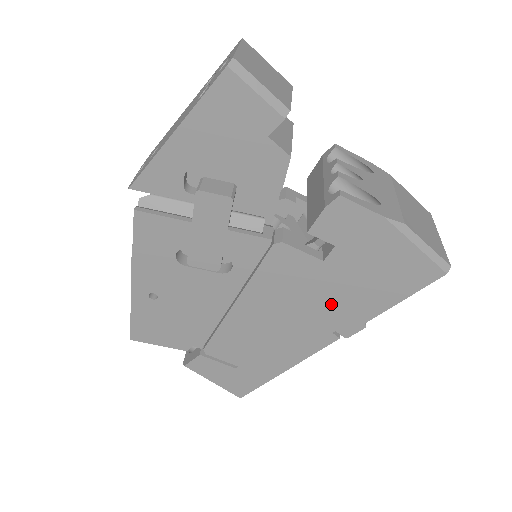
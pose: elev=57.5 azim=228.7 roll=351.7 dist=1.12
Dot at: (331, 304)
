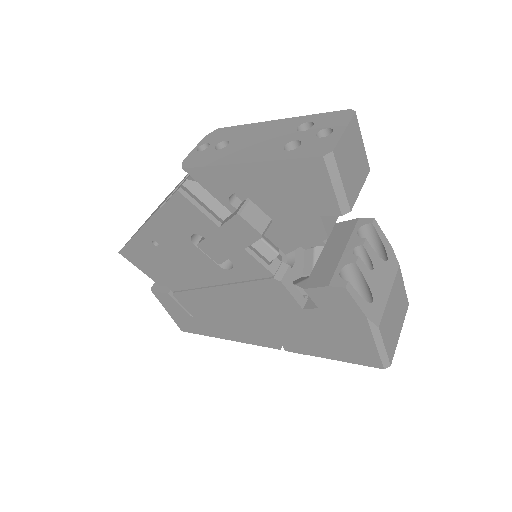
Dot at: (289, 331)
